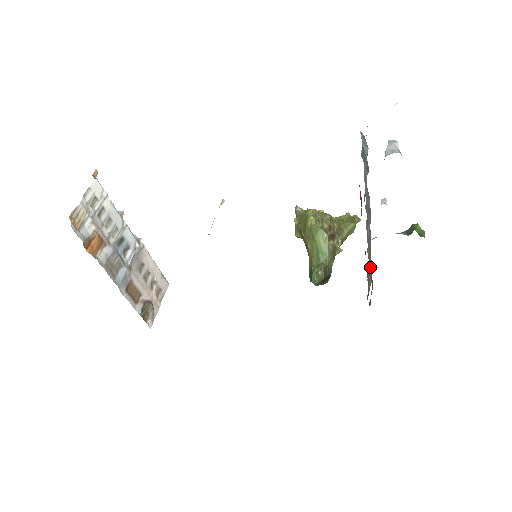
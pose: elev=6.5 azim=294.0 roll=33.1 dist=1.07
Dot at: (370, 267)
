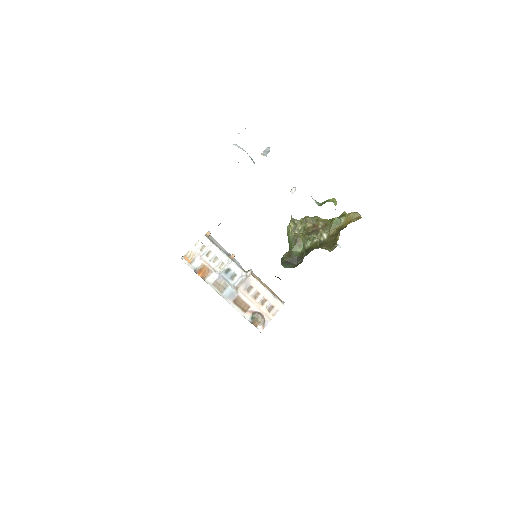
Dot at: occluded
